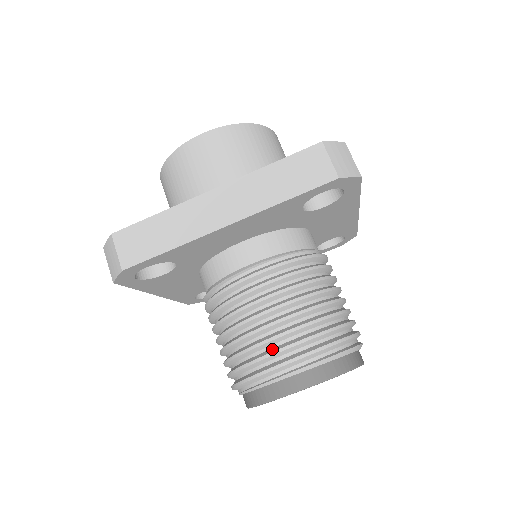
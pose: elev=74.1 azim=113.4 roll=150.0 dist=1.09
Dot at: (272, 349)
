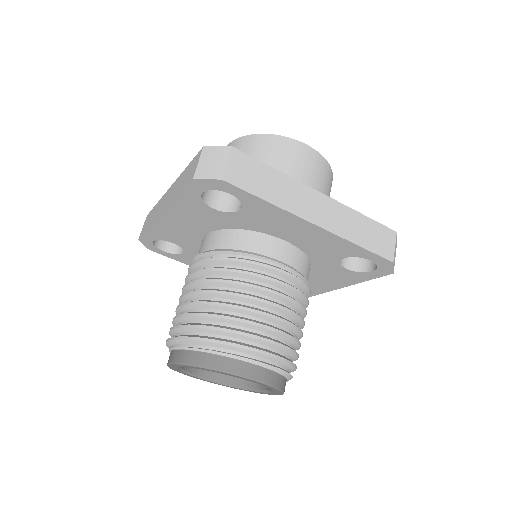
Dot at: (257, 333)
